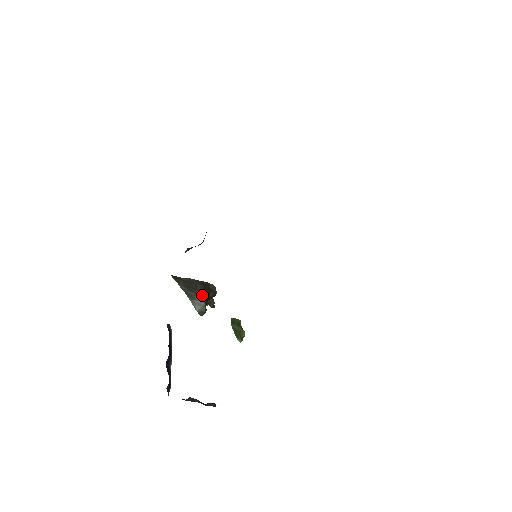
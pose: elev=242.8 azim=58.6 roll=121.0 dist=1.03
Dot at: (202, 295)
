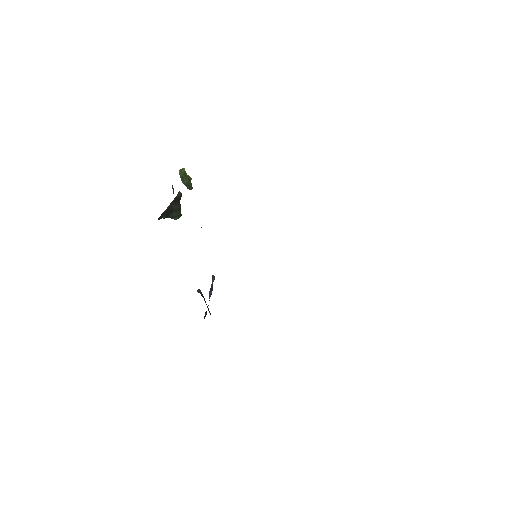
Dot at: (177, 210)
